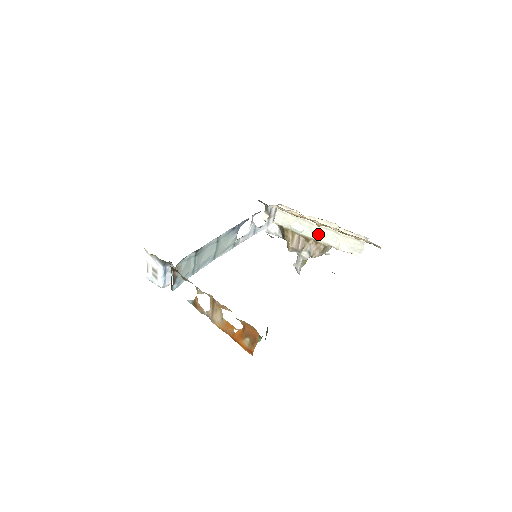
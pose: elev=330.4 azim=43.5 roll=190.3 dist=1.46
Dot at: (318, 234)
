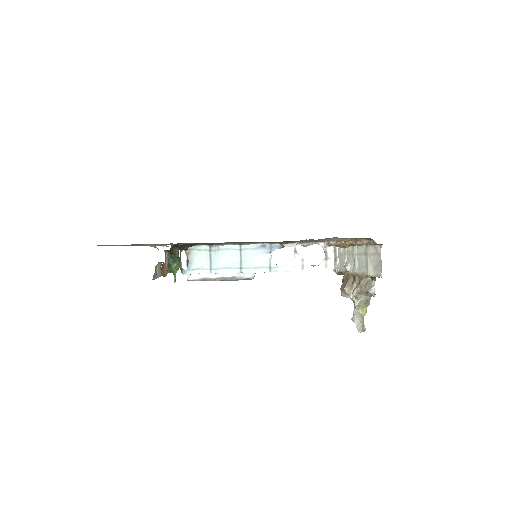
Dot at: (358, 265)
